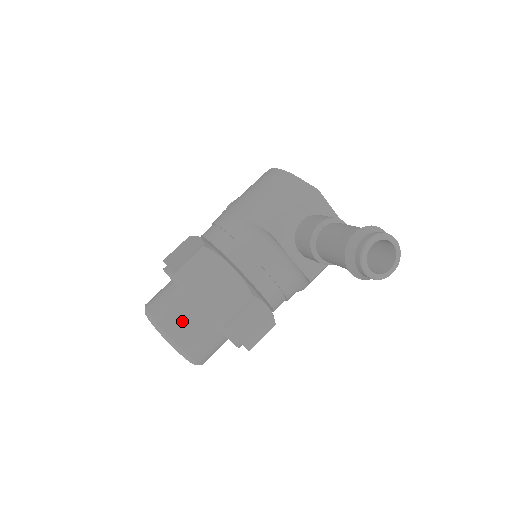
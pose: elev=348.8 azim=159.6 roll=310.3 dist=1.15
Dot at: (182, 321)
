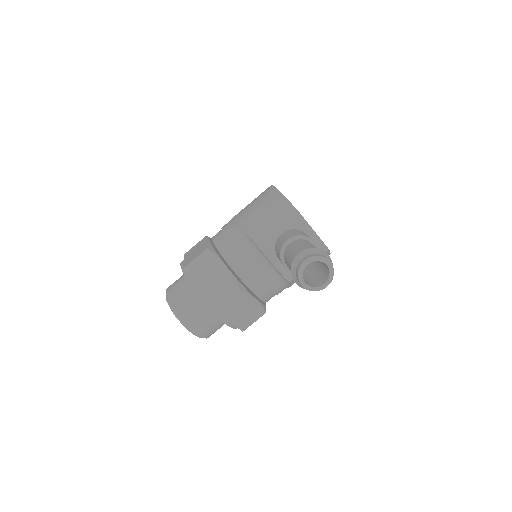
Dot at: (188, 304)
